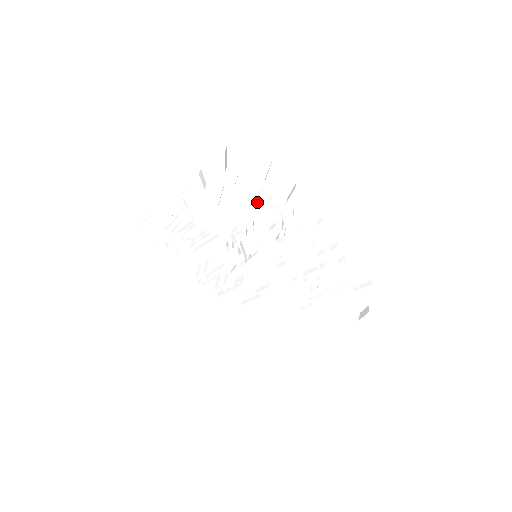
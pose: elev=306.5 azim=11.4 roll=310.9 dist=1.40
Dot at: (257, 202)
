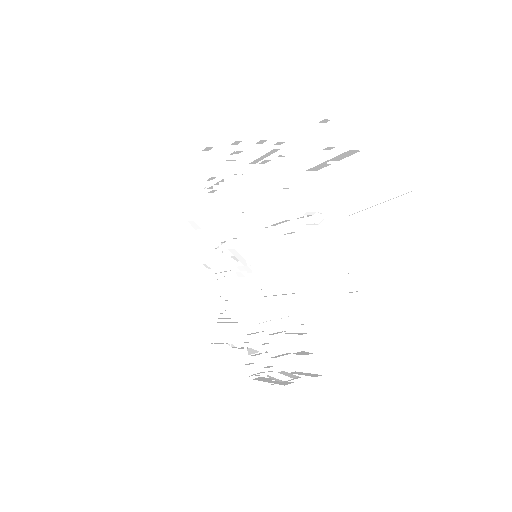
Dot at: occluded
